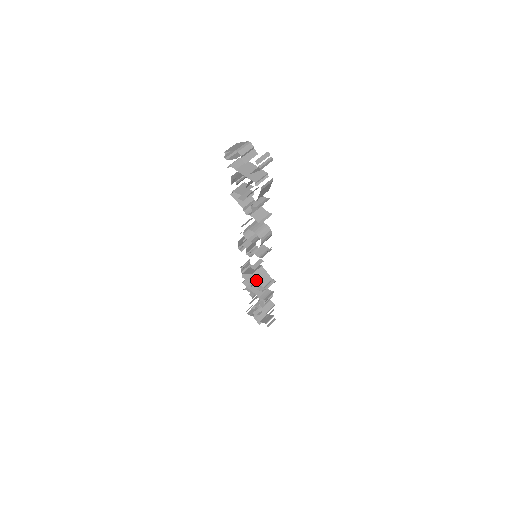
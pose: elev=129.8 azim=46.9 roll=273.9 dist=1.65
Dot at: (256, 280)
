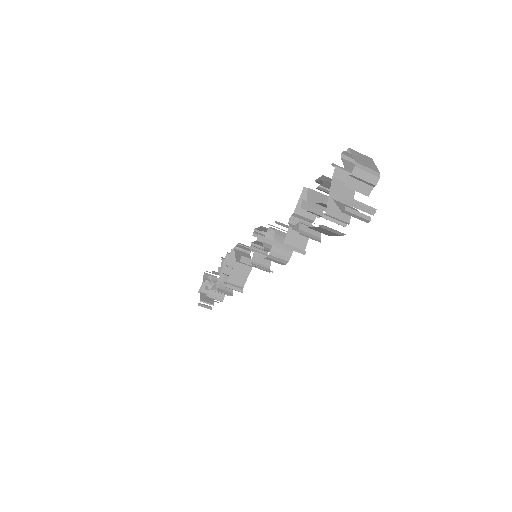
Dot at: occluded
